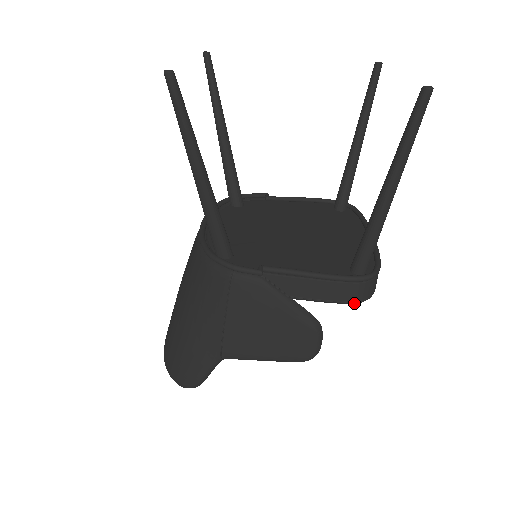
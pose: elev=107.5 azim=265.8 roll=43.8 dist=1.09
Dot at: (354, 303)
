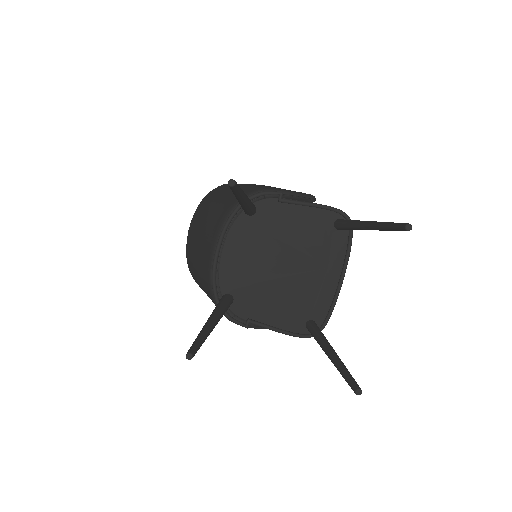
Dot at: occluded
